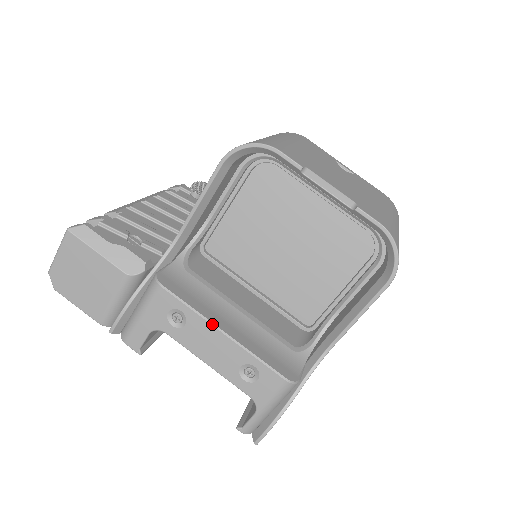
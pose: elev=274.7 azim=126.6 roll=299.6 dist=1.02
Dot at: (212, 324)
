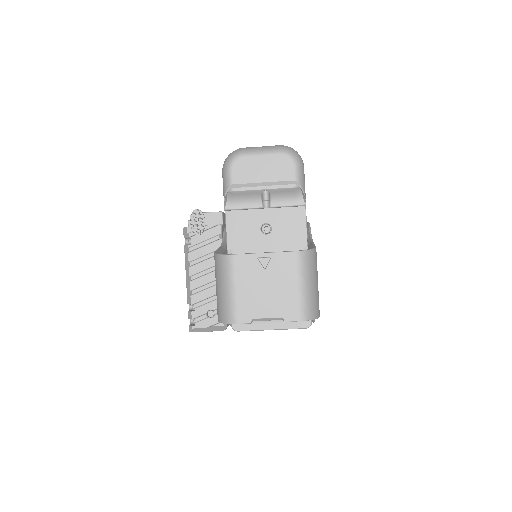
Dot at: occluded
